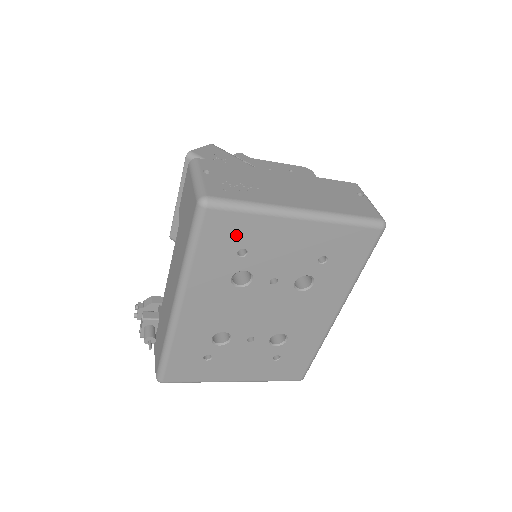
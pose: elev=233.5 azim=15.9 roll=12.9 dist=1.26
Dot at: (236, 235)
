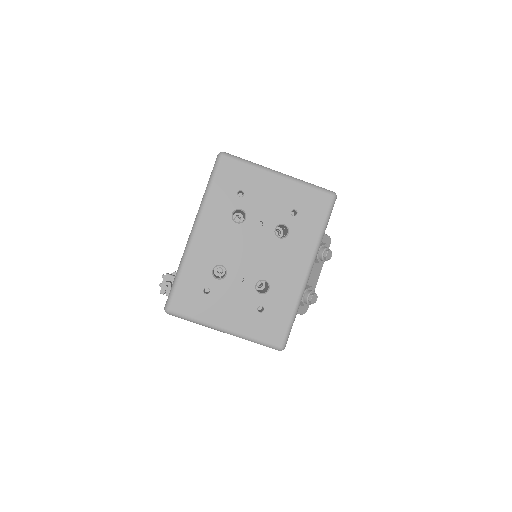
Dot at: (238, 179)
